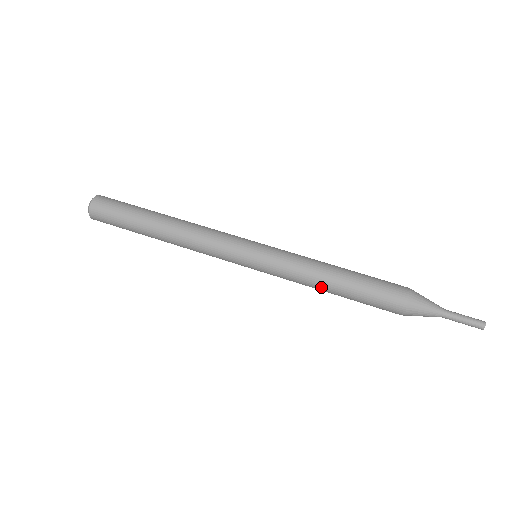
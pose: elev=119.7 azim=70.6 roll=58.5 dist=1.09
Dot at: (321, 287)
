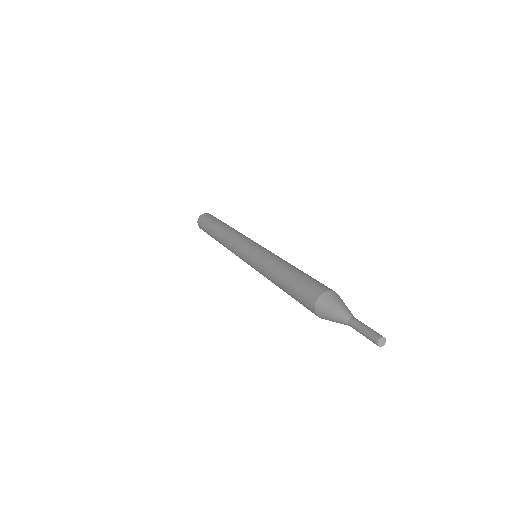
Dot at: (275, 270)
